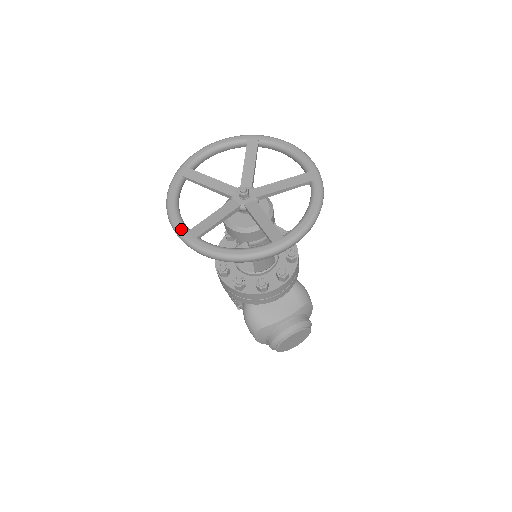
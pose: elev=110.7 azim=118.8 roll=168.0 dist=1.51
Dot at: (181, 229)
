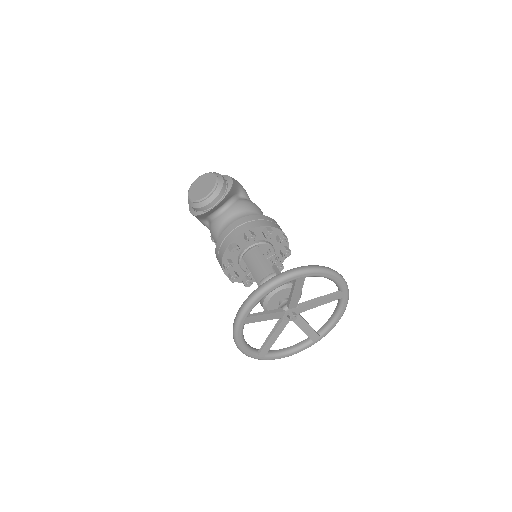
Dot at: (253, 356)
